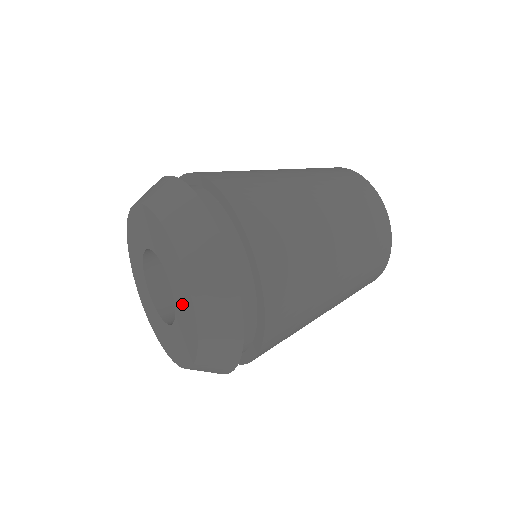
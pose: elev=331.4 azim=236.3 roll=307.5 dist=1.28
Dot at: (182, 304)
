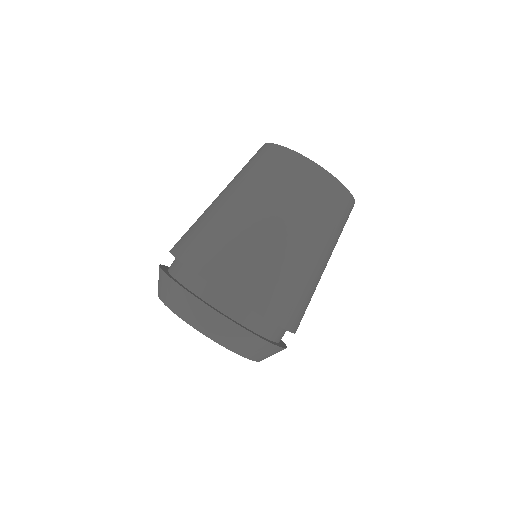
Dot at: occluded
